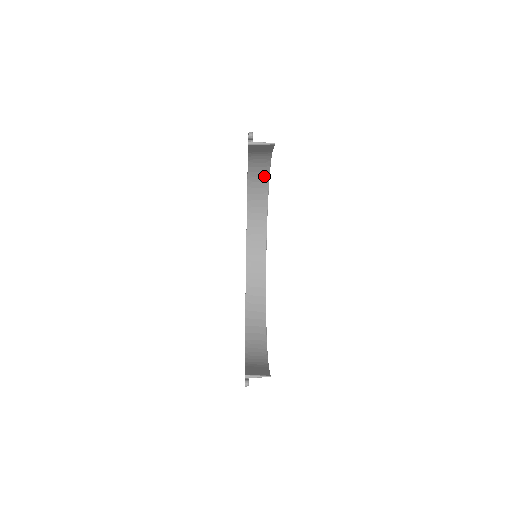
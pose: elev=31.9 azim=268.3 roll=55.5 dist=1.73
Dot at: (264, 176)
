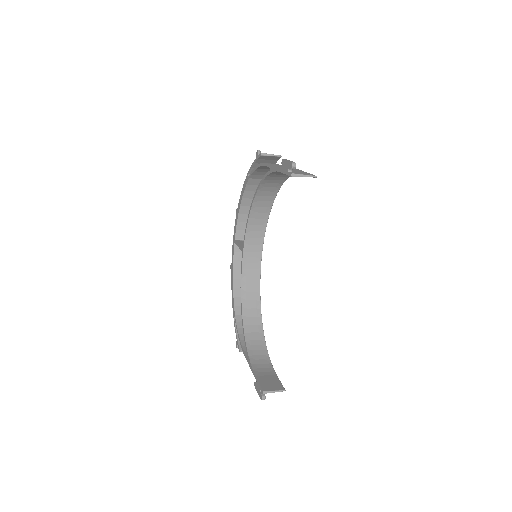
Dot at: (278, 183)
